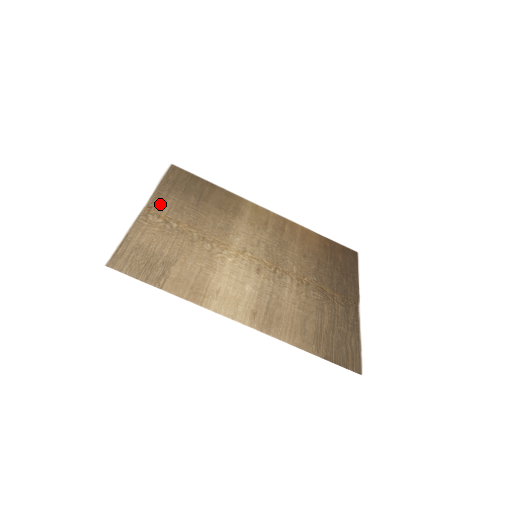
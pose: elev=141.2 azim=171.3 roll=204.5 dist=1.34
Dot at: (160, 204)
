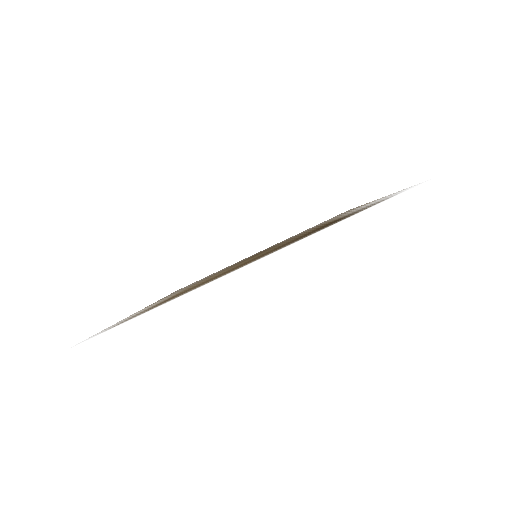
Dot at: occluded
